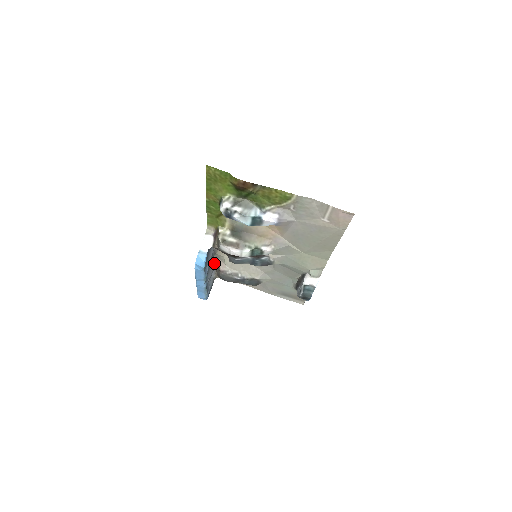
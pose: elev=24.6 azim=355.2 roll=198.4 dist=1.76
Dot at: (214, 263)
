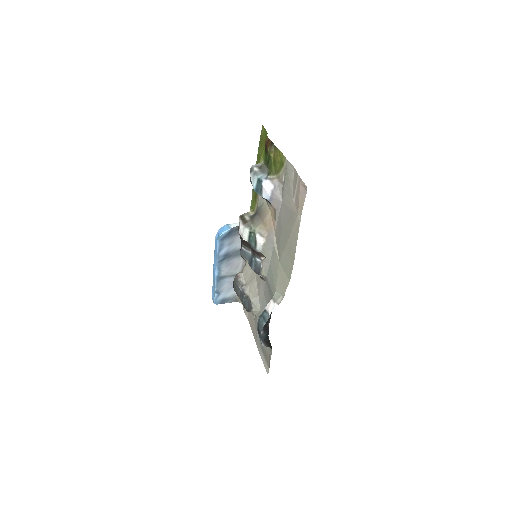
Dot at: (240, 268)
